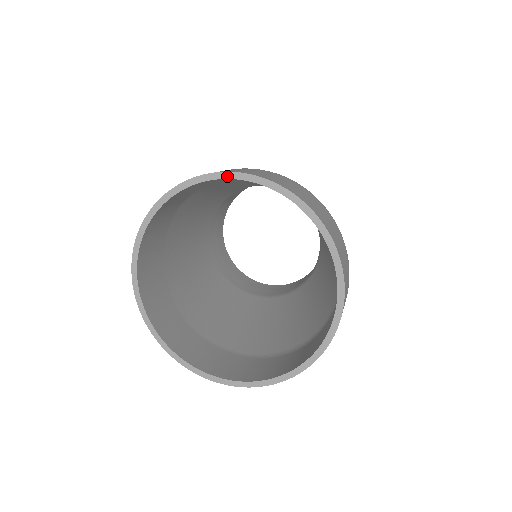
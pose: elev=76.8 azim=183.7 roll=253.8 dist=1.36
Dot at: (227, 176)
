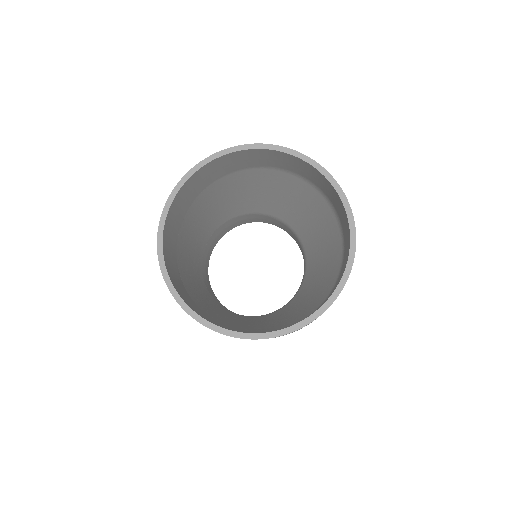
Dot at: (269, 147)
